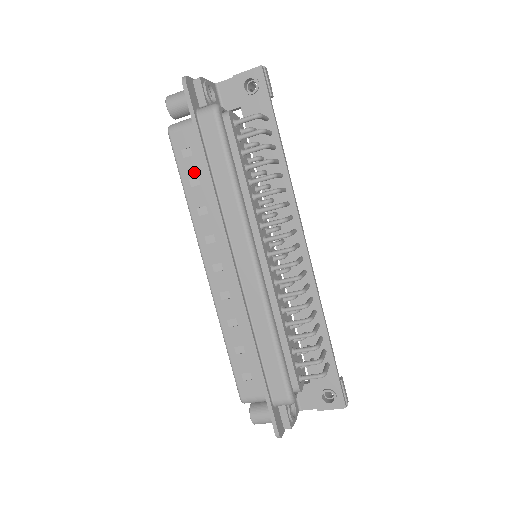
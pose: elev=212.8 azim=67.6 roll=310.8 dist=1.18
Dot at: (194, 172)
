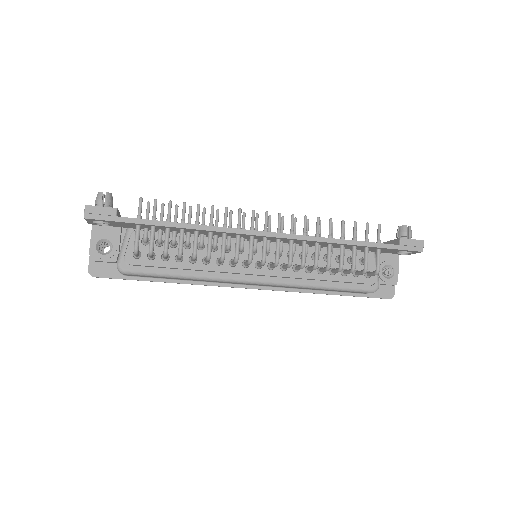
Dot at: occluded
